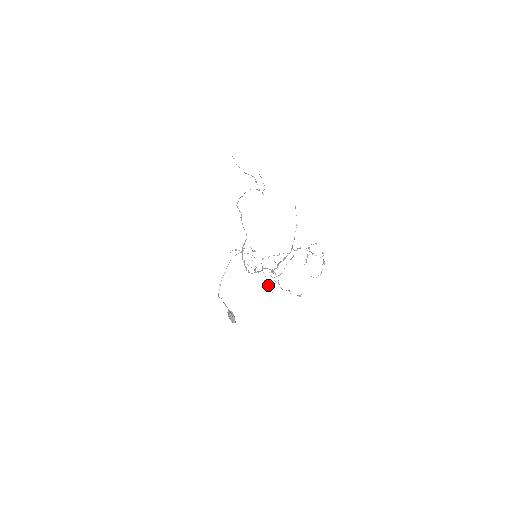
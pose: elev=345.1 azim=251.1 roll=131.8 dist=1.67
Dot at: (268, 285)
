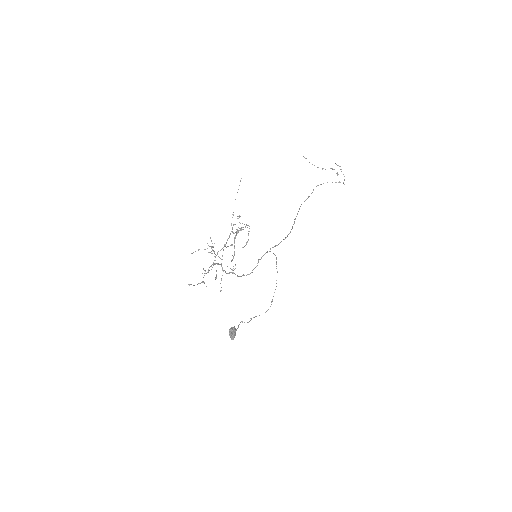
Dot at: occluded
